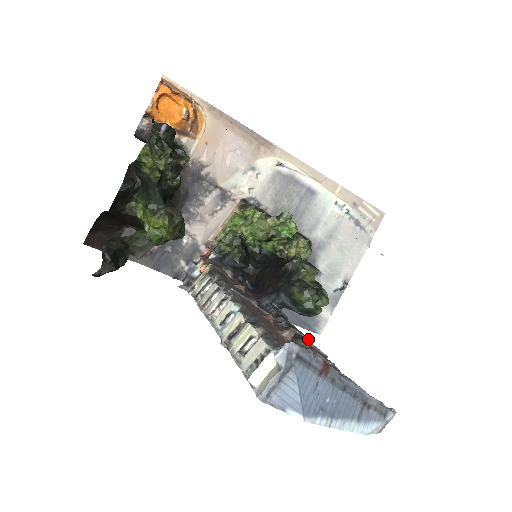
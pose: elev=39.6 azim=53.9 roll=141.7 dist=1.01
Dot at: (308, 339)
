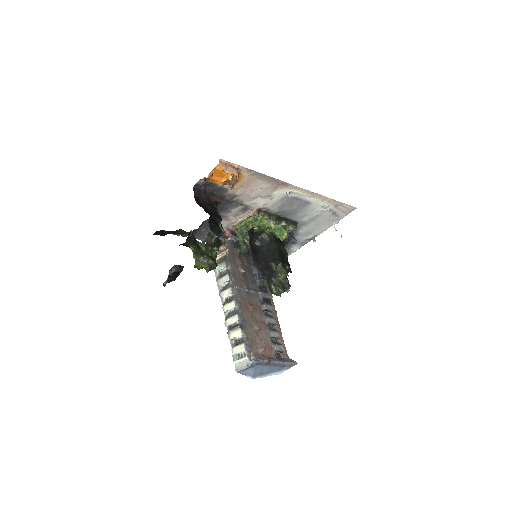
Dot at: occluded
